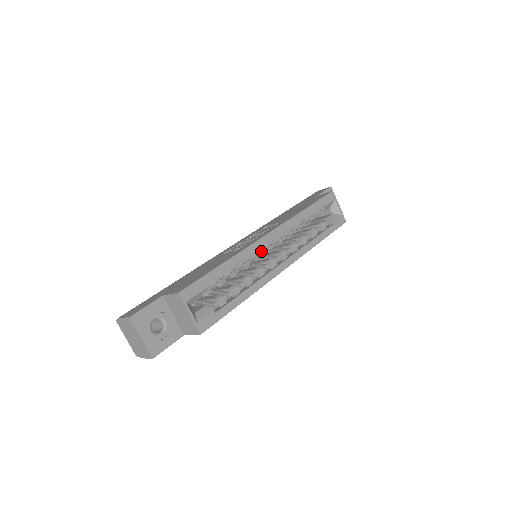
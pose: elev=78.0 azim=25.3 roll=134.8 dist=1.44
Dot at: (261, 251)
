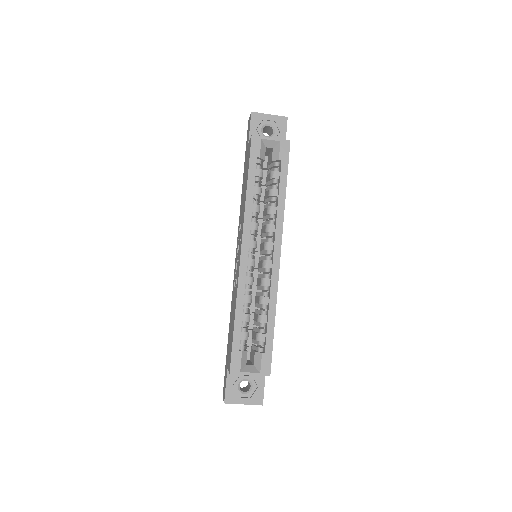
Dot at: (251, 266)
